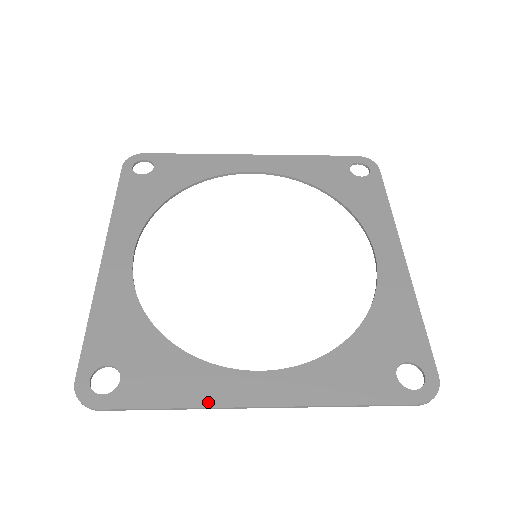
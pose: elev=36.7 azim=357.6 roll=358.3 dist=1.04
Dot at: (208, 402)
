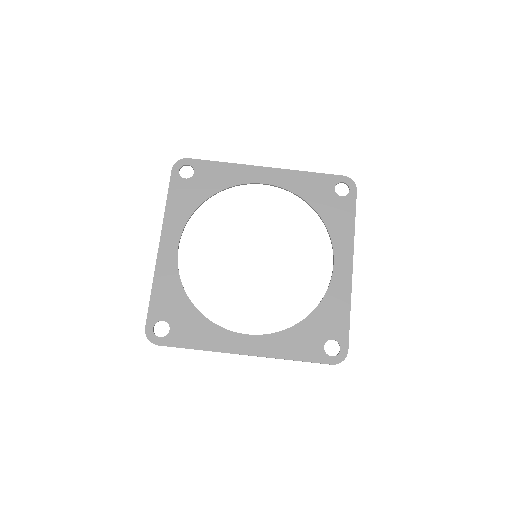
Dot at: (216, 349)
